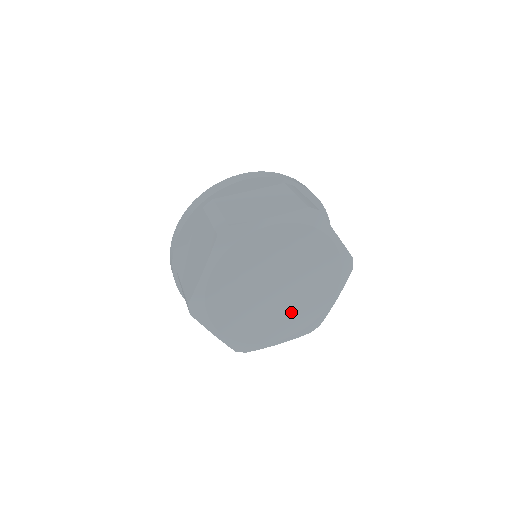
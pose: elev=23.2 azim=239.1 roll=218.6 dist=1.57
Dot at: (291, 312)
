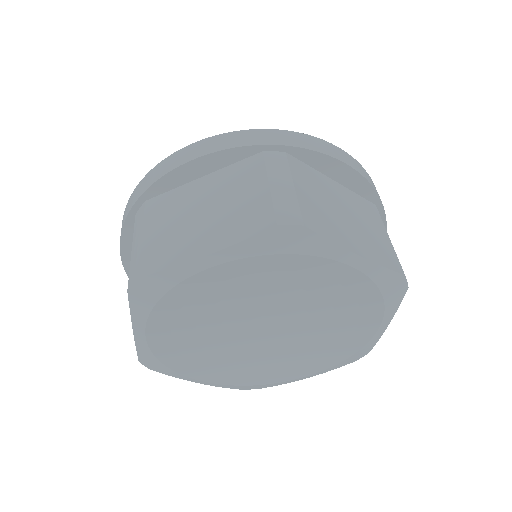
Dot at: (309, 349)
